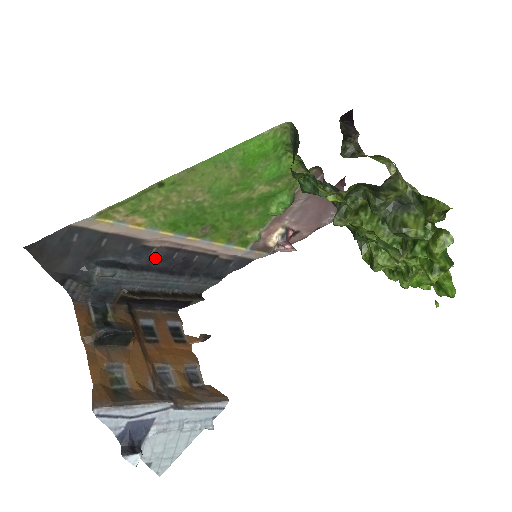
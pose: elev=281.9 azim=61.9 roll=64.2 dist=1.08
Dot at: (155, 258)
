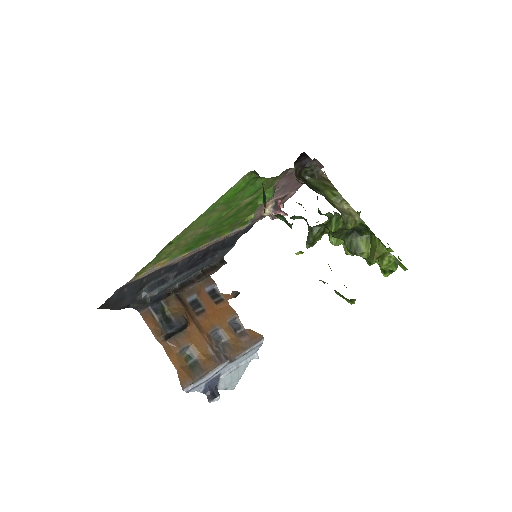
Dot at: (182, 265)
